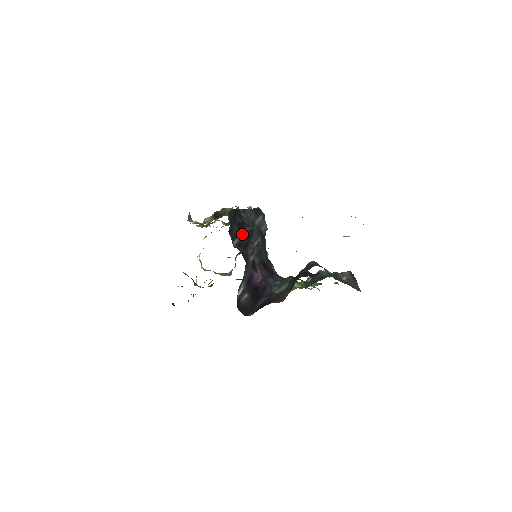
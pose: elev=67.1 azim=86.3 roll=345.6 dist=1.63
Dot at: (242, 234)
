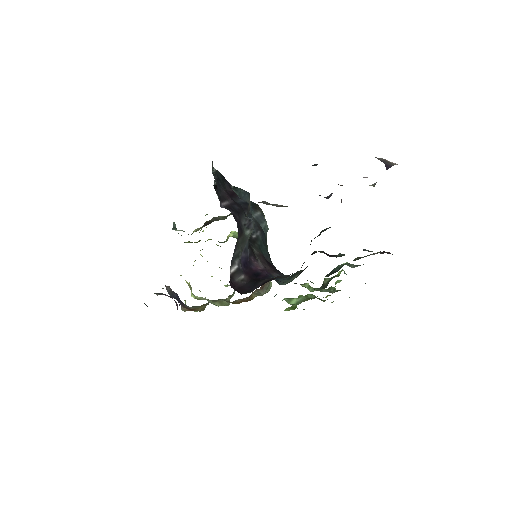
Dot at: (233, 201)
